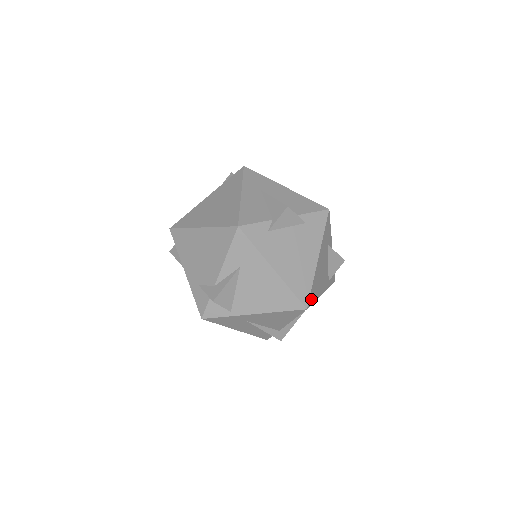
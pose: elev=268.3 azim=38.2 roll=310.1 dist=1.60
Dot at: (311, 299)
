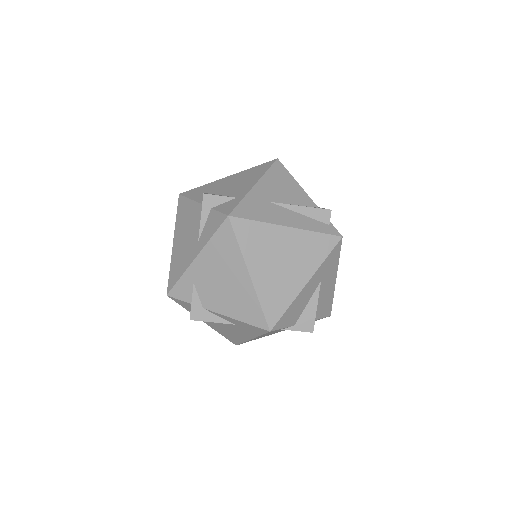
Dot at: occluded
